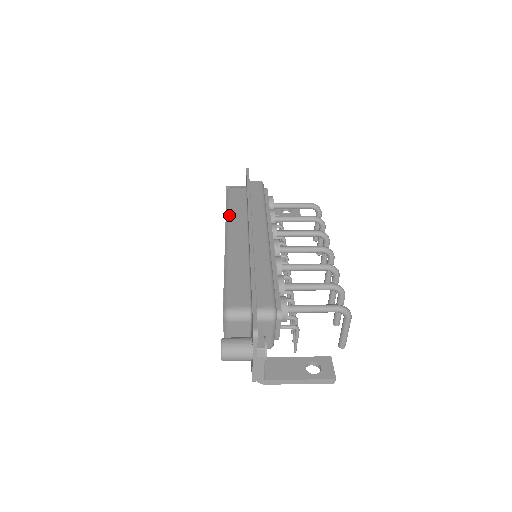
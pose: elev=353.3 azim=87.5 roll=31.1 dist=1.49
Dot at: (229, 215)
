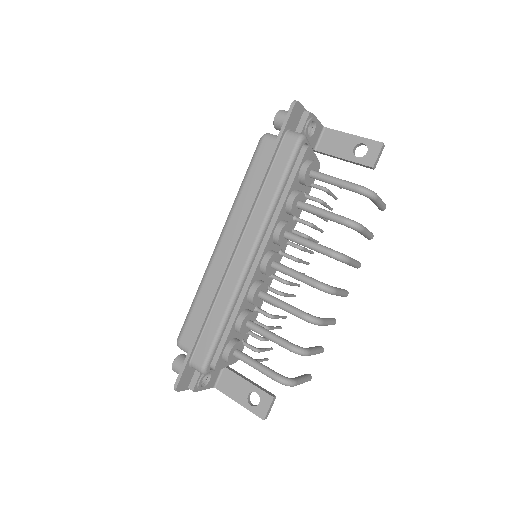
Dot at: (236, 200)
